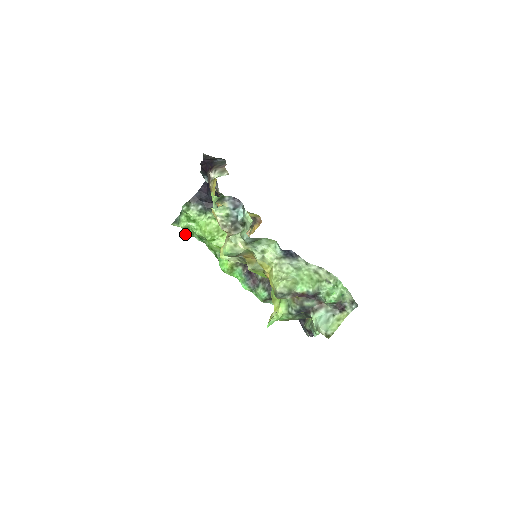
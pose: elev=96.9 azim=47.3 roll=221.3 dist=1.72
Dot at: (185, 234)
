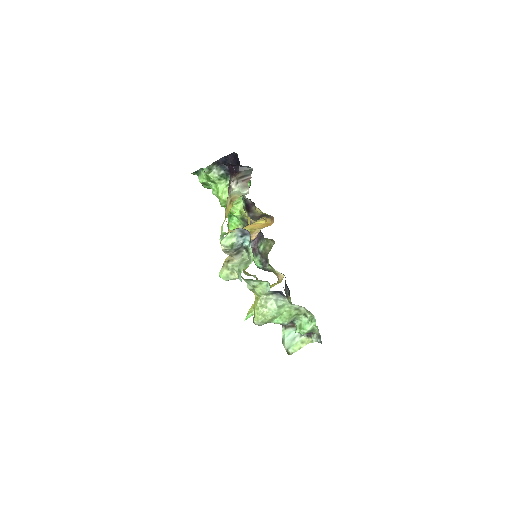
Dot at: (203, 186)
